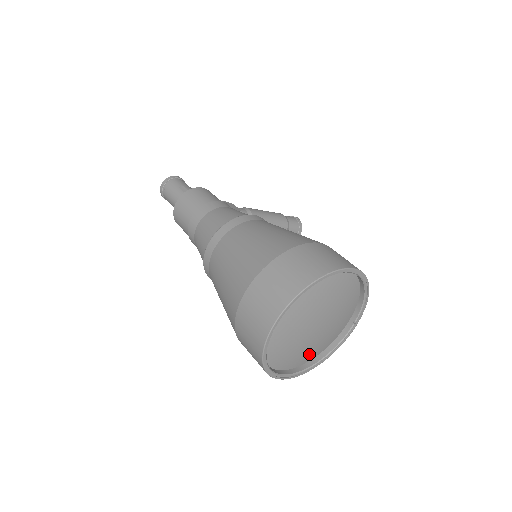
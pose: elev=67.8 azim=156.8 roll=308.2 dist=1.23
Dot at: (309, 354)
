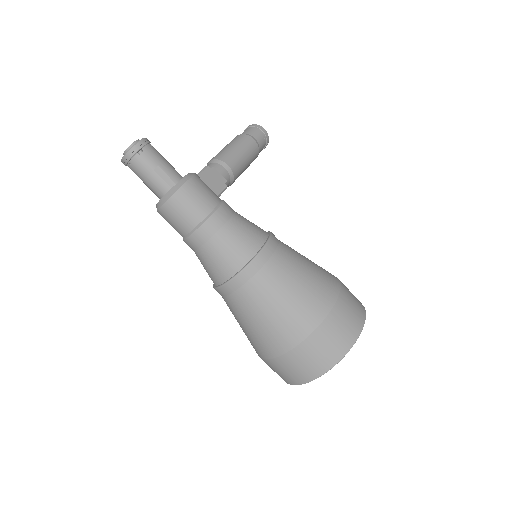
Dot at: occluded
